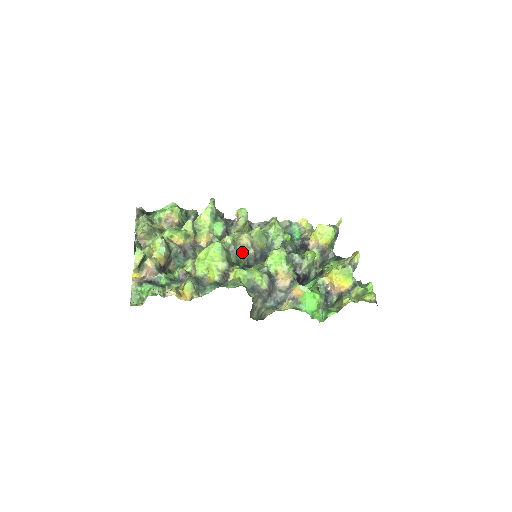
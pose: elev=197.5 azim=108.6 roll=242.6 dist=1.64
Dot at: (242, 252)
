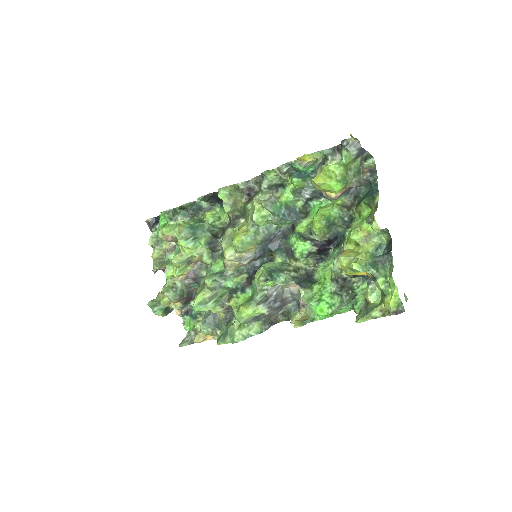
Dot at: (234, 272)
